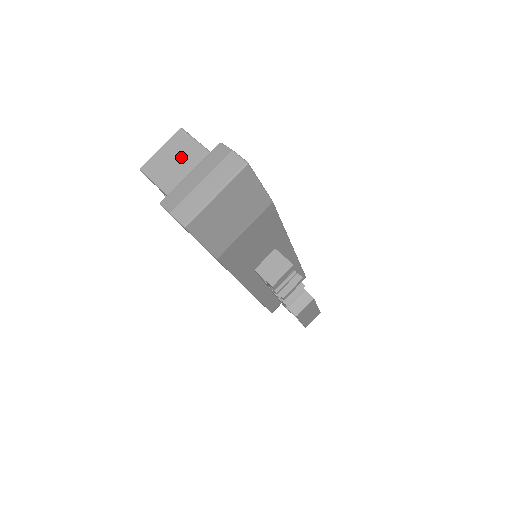
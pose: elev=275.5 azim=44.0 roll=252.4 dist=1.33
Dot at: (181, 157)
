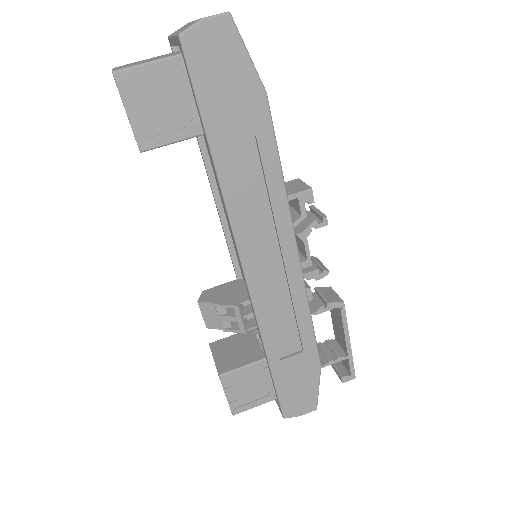
Dot at: (143, 61)
